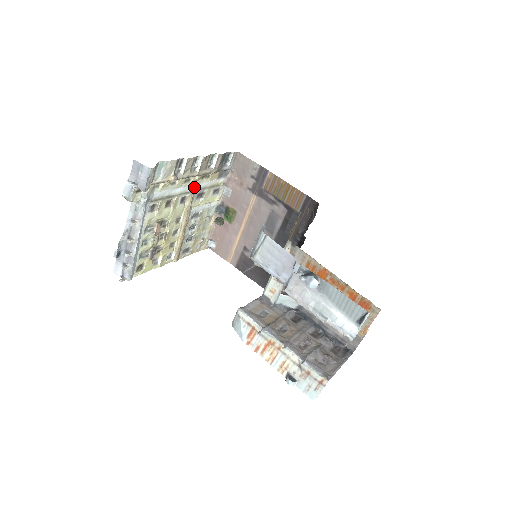
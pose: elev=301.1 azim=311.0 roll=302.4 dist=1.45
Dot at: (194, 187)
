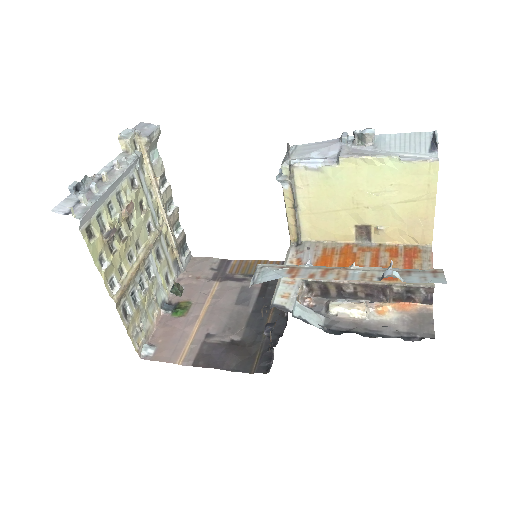
Dot at: (161, 229)
